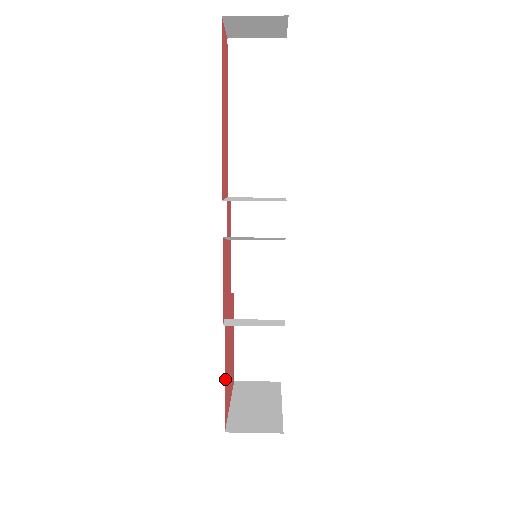
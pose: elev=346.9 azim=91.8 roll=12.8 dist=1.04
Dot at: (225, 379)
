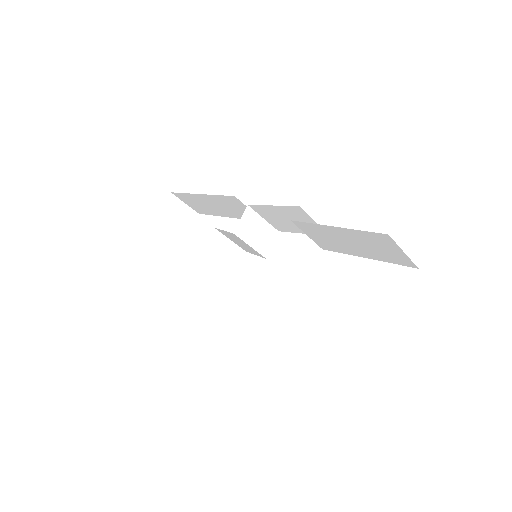
Dot at: occluded
